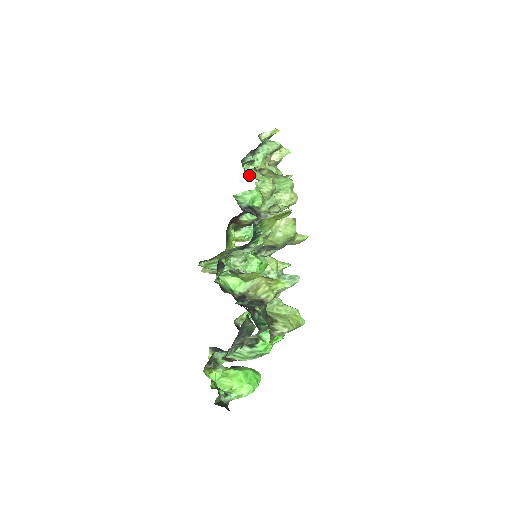
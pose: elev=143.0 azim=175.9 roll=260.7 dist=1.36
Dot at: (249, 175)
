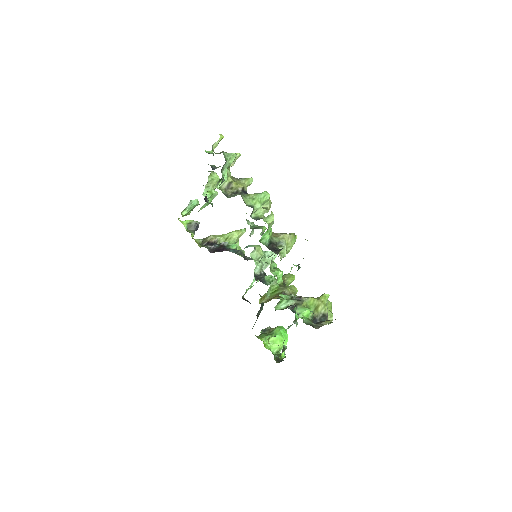
Dot at: (226, 194)
